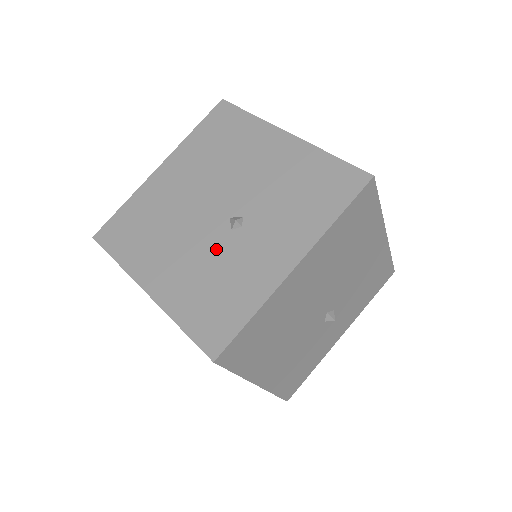
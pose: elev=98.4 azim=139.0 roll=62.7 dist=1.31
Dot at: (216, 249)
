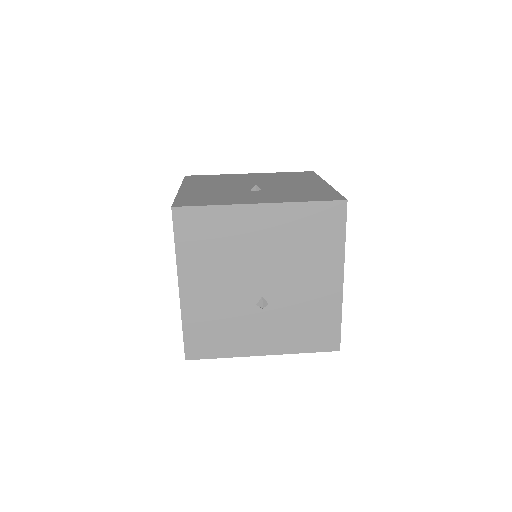
Dot at: (233, 191)
